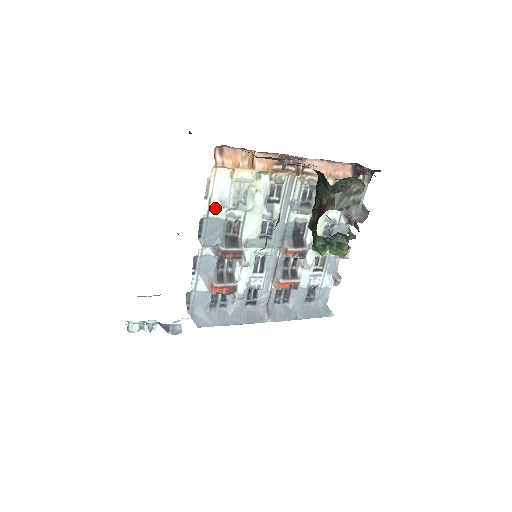
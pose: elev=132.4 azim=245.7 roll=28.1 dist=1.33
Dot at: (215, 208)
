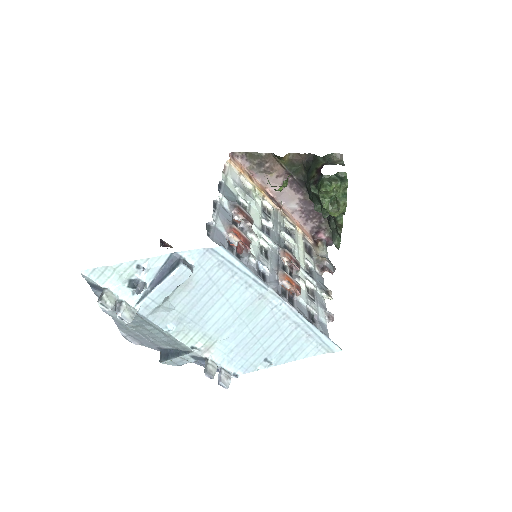
Dot at: (229, 184)
